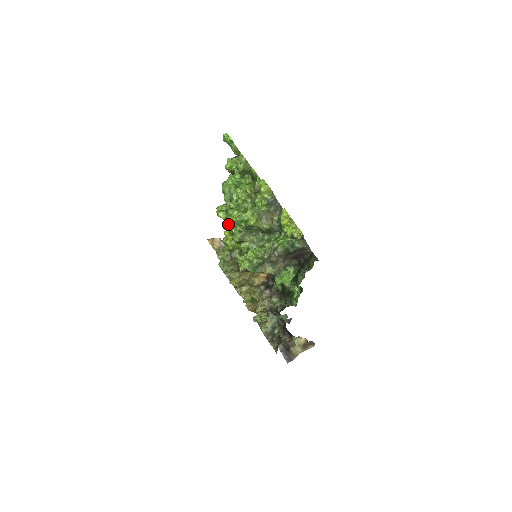
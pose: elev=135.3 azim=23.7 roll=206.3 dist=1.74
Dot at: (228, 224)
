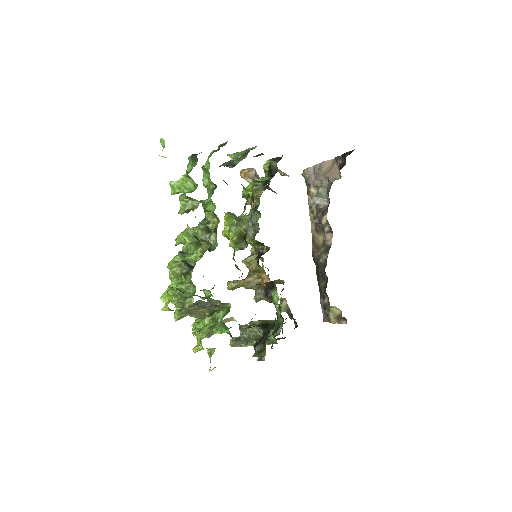
Dot at: occluded
